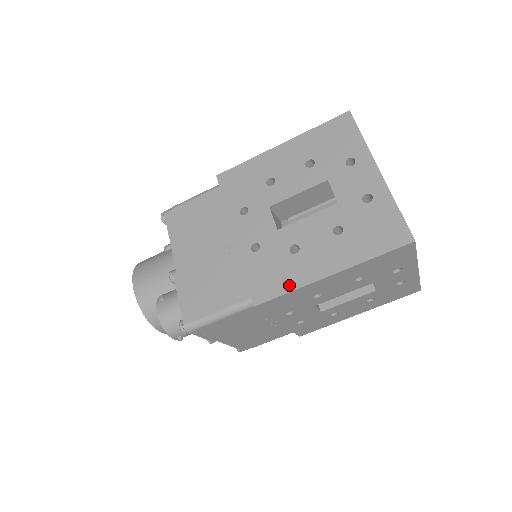
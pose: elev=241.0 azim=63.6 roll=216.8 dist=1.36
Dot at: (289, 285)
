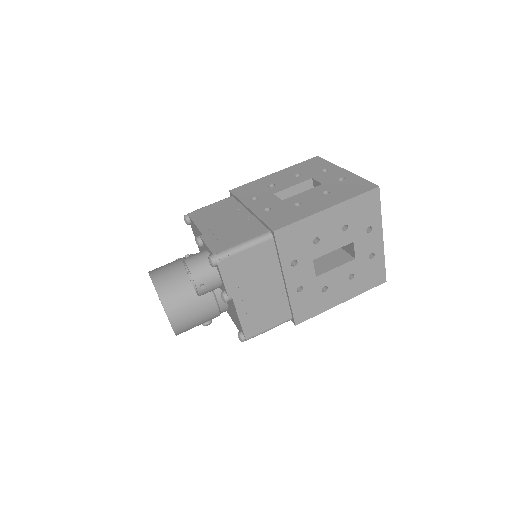
Dot at: (298, 218)
